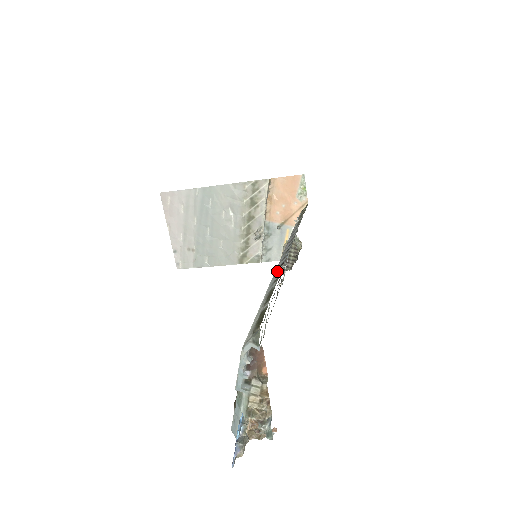
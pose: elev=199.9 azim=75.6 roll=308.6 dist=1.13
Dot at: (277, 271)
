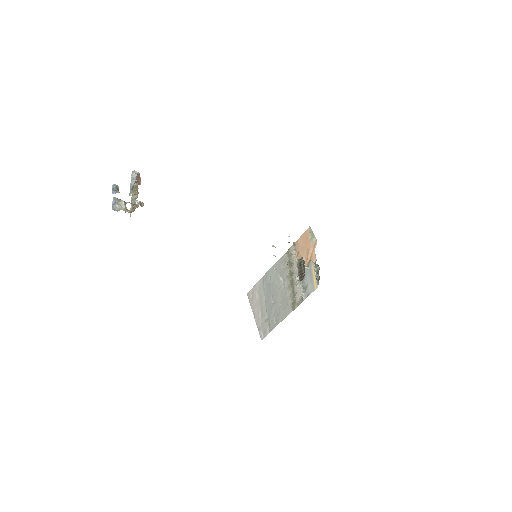
Dot at: occluded
